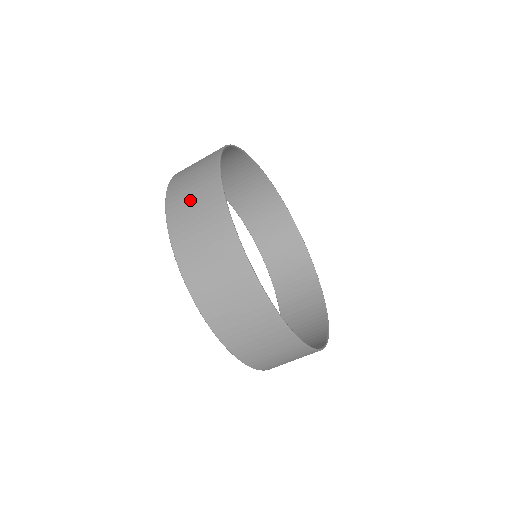
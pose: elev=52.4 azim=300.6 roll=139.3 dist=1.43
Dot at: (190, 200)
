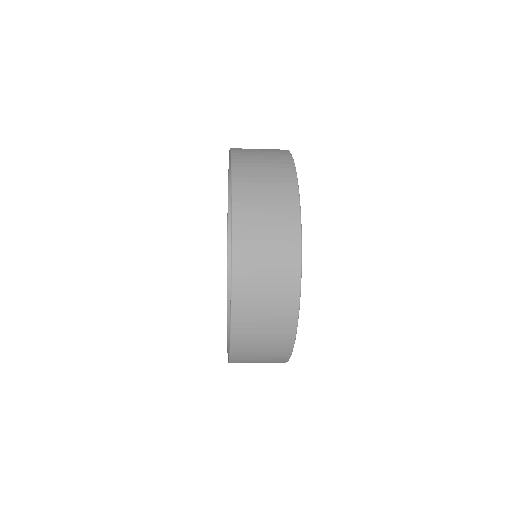
Dot at: (261, 335)
